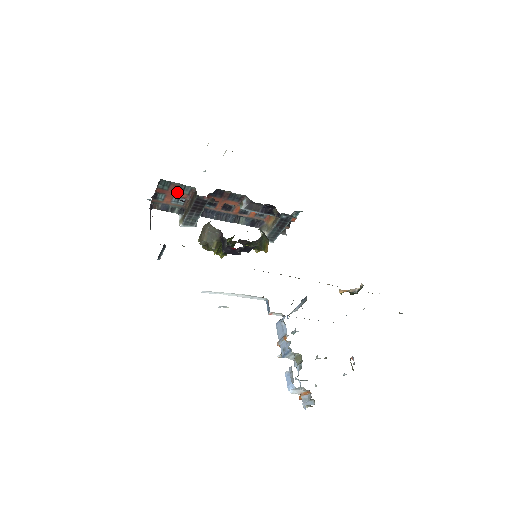
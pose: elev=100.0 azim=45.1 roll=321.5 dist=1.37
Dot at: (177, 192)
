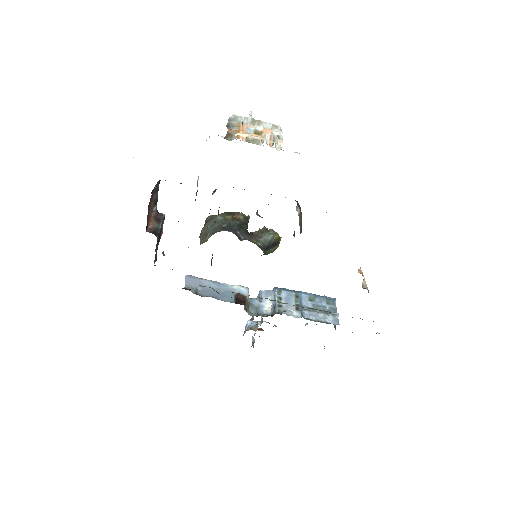
Dot at: occluded
